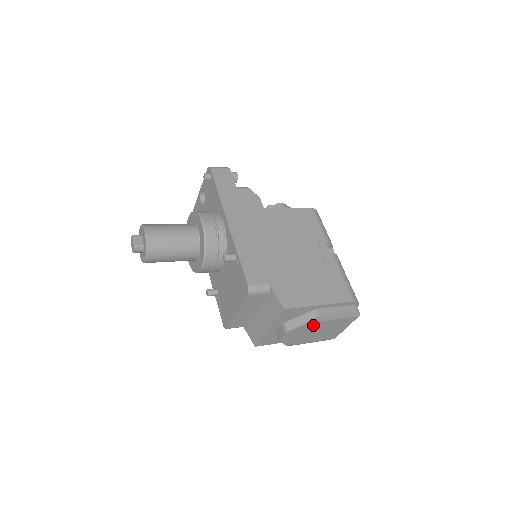
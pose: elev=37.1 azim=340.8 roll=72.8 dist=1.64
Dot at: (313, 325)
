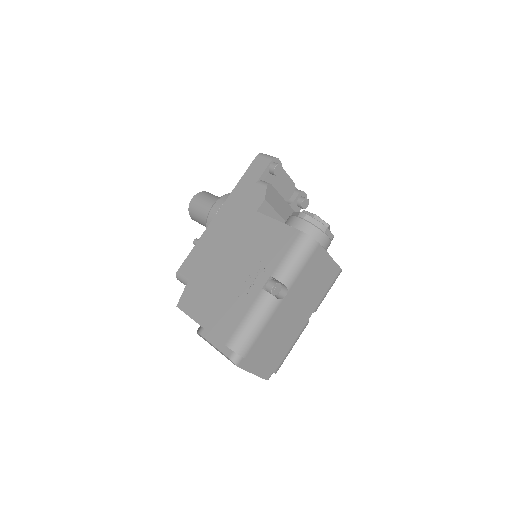
Dot at: occluded
